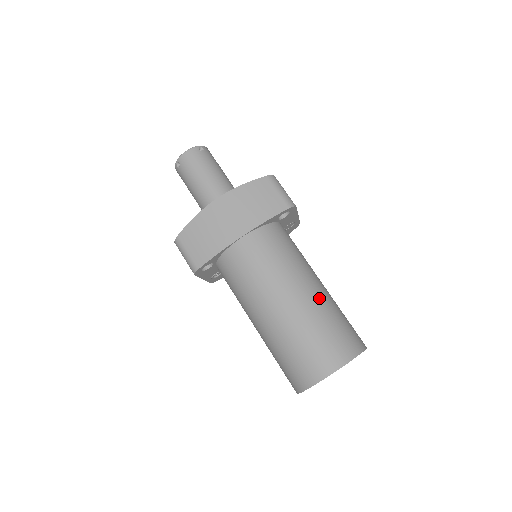
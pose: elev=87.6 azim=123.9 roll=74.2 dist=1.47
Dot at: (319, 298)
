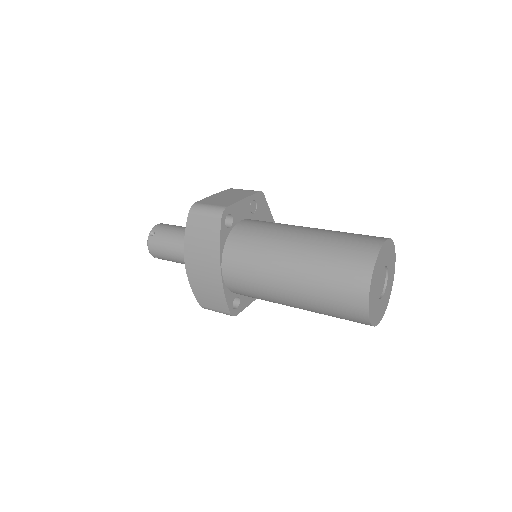
Dot at: (306, 255)
